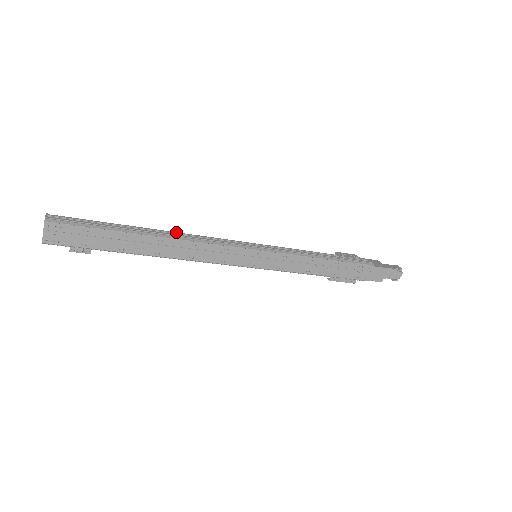
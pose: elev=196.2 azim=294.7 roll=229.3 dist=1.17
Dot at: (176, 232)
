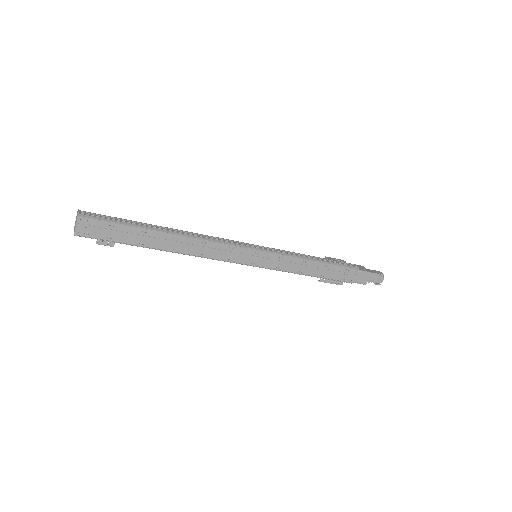
Dot at: occluded
